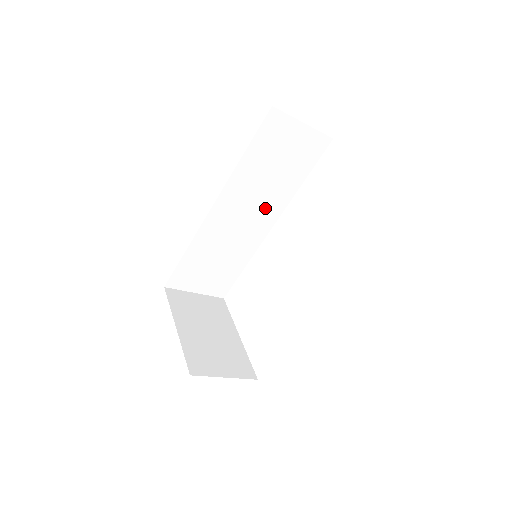
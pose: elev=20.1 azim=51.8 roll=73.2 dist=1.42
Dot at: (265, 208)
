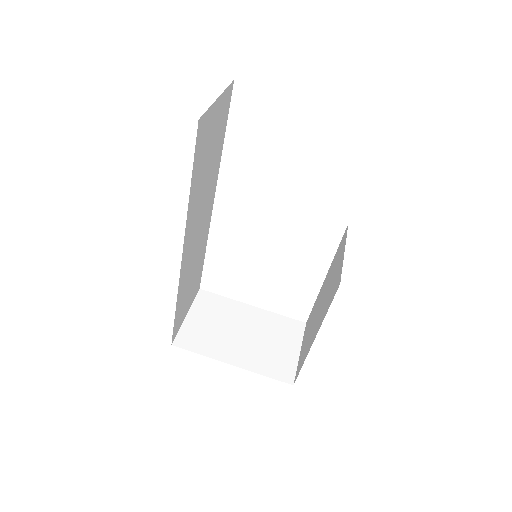
Dot at: (208, 200)
